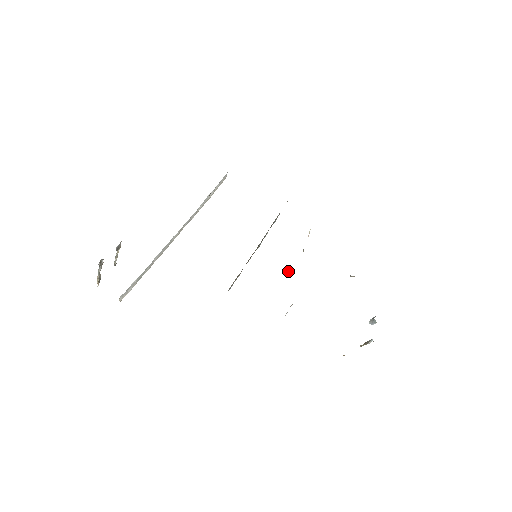
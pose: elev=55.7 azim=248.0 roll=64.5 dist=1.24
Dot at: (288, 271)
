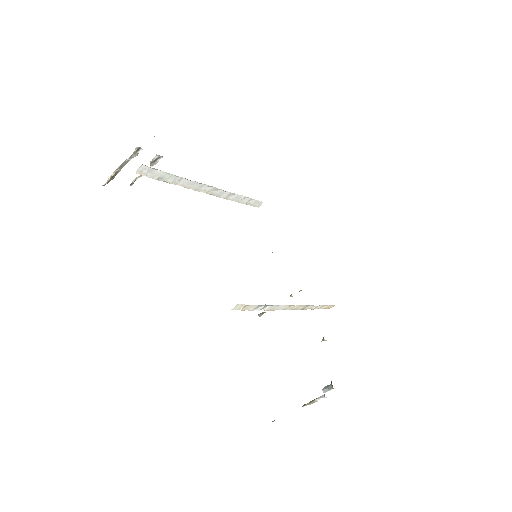
Dot at: (261, 314)
